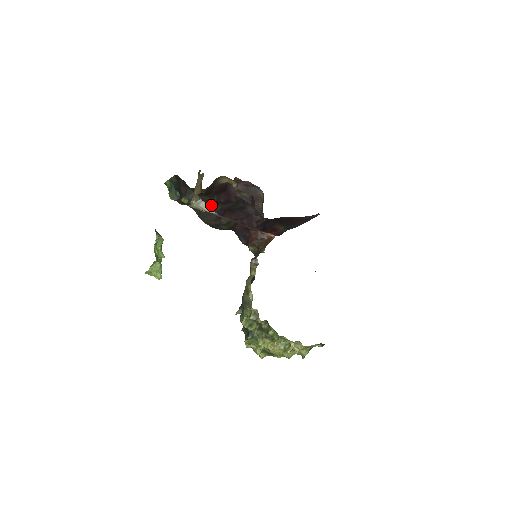
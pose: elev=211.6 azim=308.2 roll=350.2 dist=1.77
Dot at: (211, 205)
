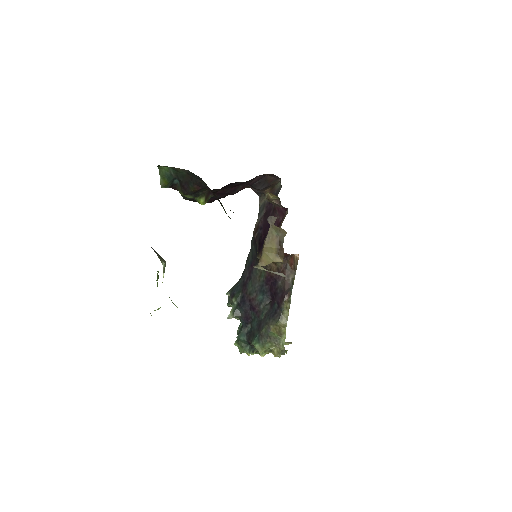
Dot at: occluded
